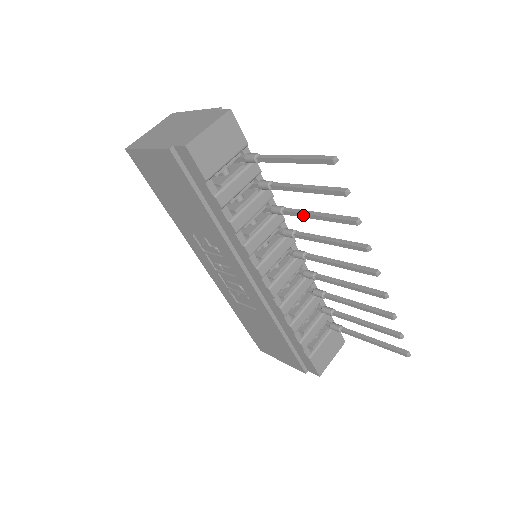
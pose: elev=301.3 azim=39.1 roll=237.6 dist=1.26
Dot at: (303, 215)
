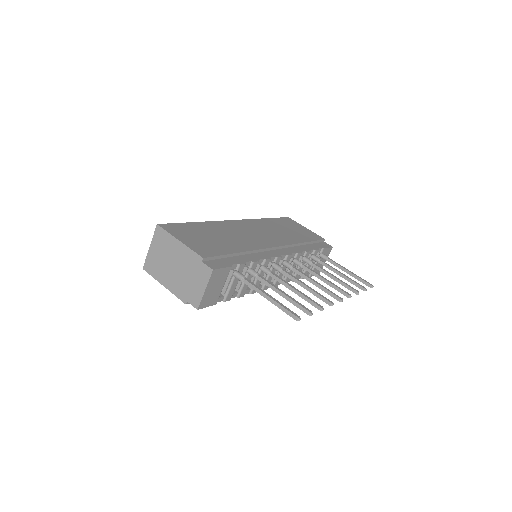
Dot at: (284, 285)
